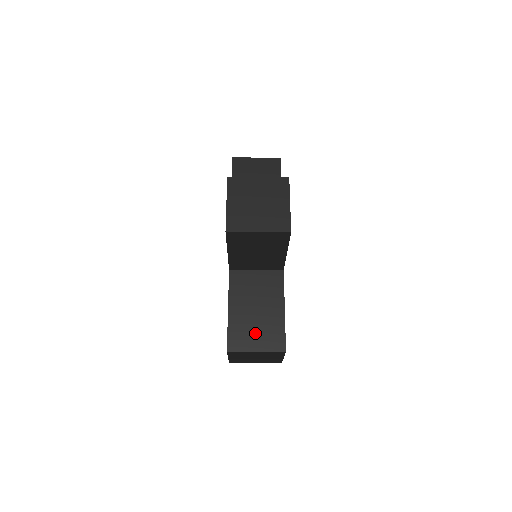
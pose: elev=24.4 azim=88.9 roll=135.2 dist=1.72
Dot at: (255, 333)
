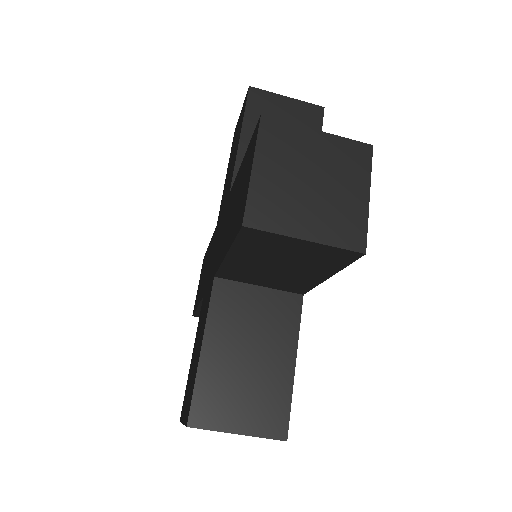
Dot at: (241, 399)
